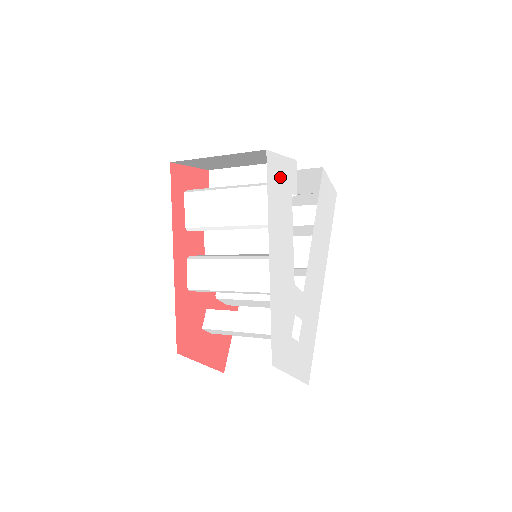
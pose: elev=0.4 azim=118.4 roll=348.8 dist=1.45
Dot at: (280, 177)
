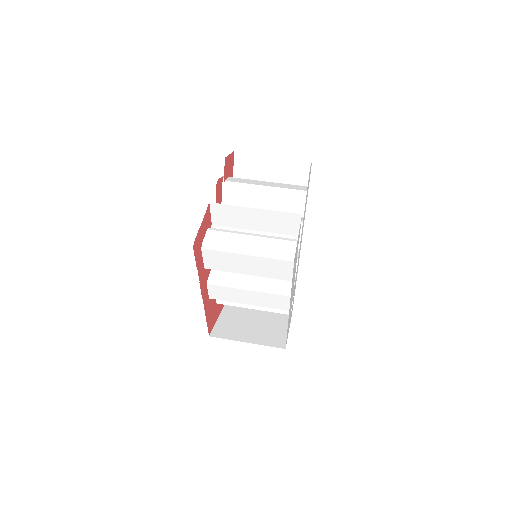
Dot at: occluded
